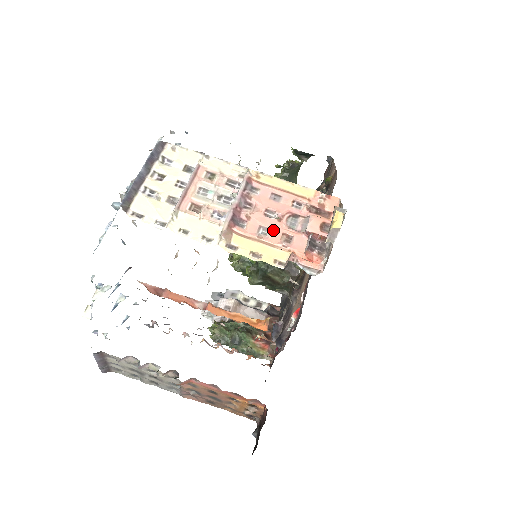
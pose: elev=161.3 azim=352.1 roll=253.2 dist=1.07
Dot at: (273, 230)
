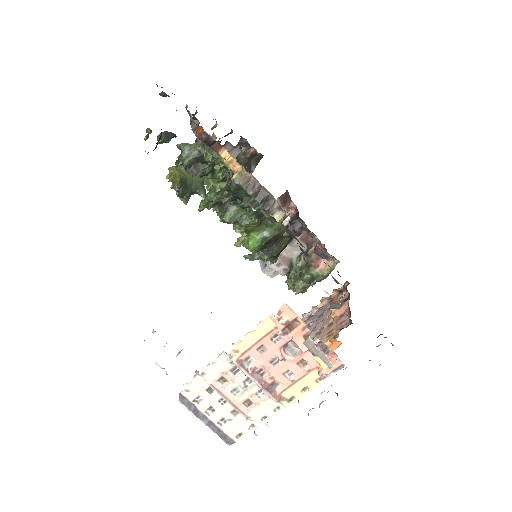
Dot at: (291, 369)
